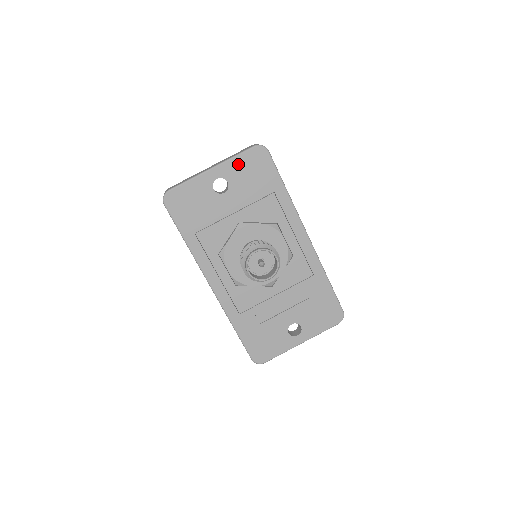
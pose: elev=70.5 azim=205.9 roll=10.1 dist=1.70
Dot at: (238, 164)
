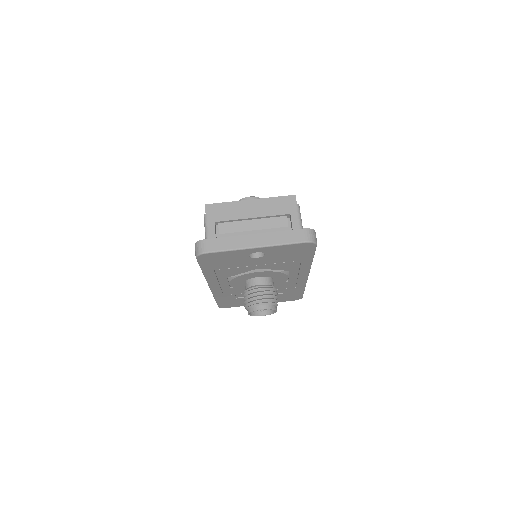
Dot at: (283, 248)
